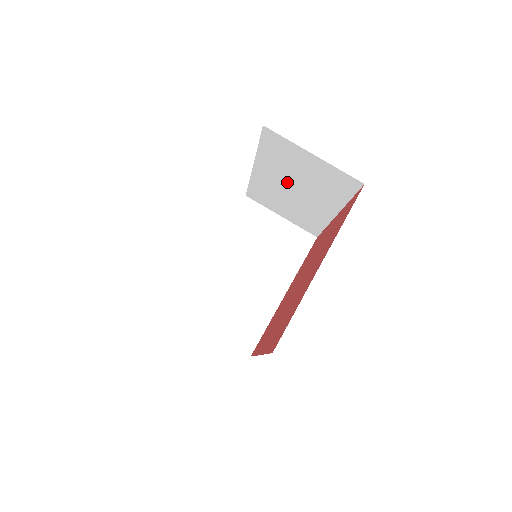
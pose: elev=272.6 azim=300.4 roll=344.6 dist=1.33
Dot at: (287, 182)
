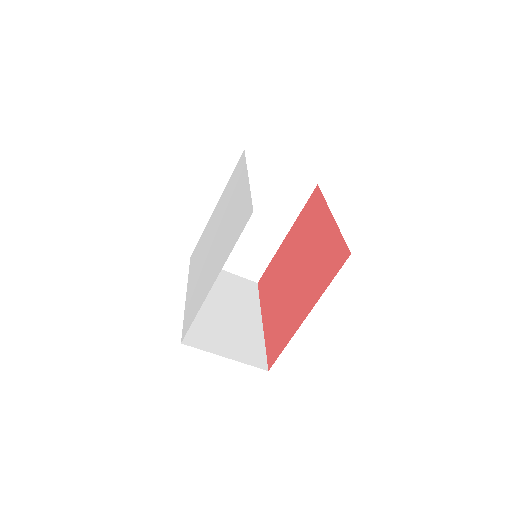
Dot at: occluded
